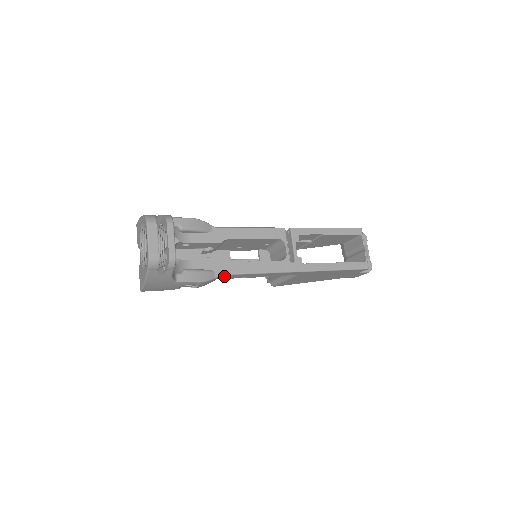
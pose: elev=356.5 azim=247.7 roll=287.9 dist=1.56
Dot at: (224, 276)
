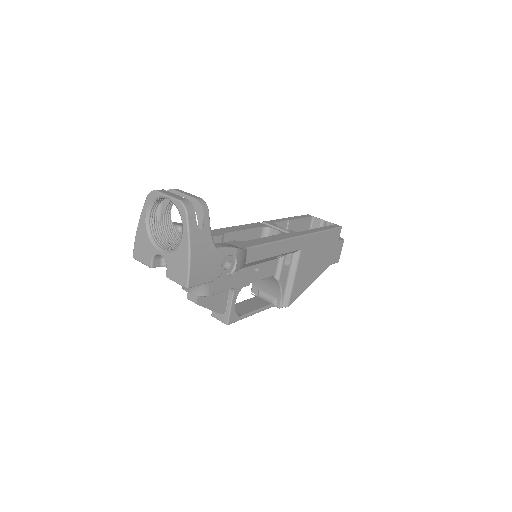
Dot at: (249, 254)
